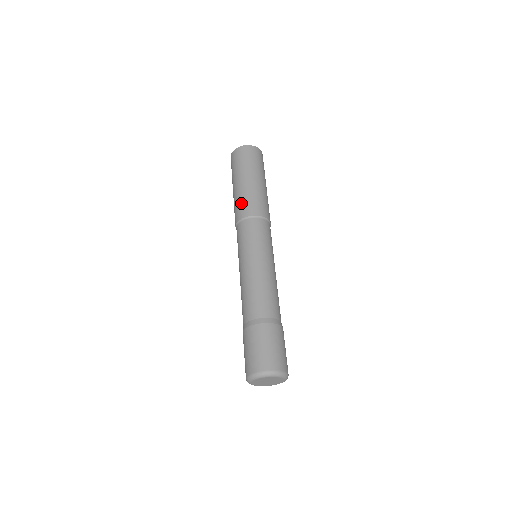
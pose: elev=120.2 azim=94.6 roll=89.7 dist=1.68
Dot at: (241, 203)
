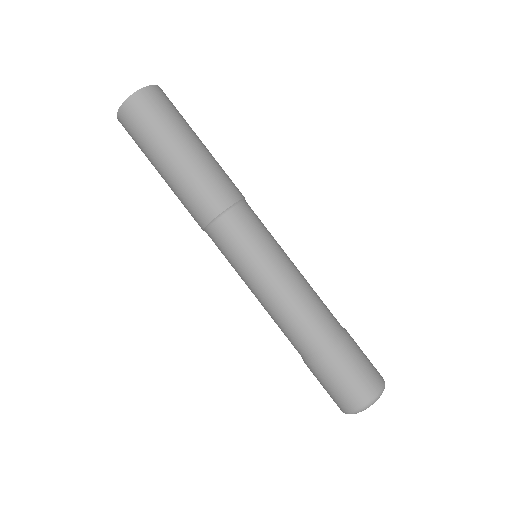
Dot at: (190, 201)
